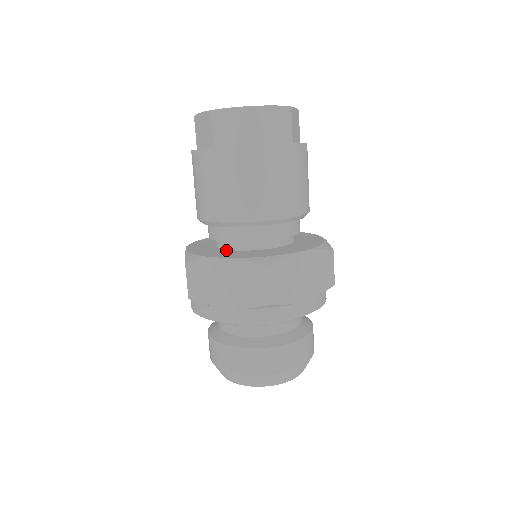
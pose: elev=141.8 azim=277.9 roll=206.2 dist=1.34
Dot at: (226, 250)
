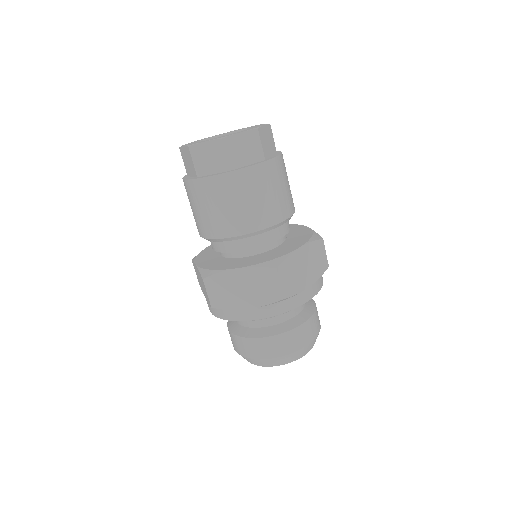
Dot at: (218, 253)
